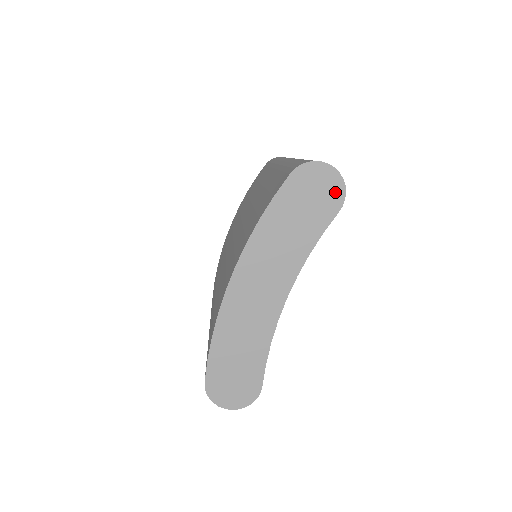
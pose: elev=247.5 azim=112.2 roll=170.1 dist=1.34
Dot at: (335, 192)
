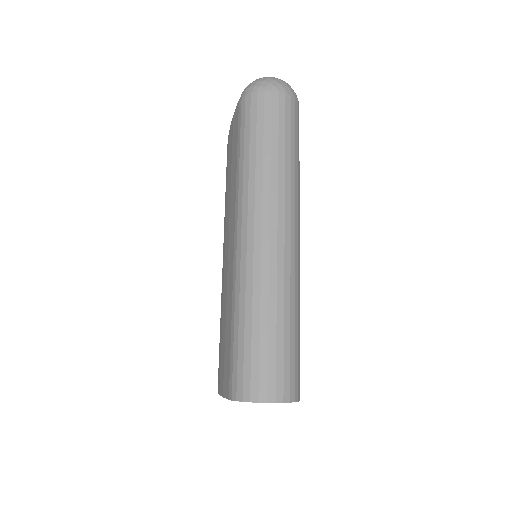
Dot at: occluded
